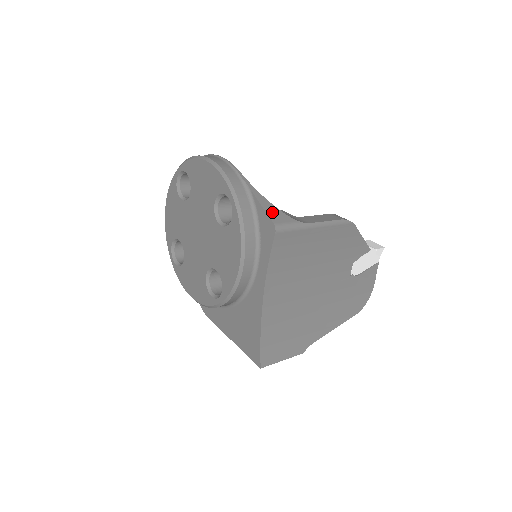
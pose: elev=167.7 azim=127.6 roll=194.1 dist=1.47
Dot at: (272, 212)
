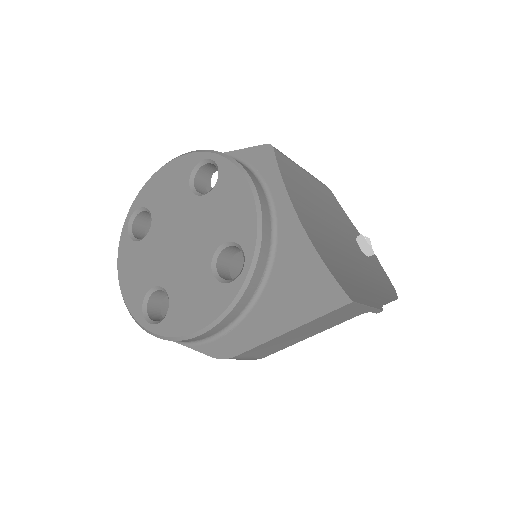
Dot at: occluded
